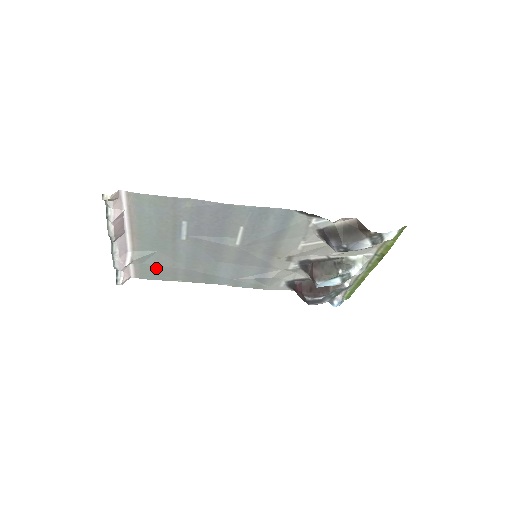
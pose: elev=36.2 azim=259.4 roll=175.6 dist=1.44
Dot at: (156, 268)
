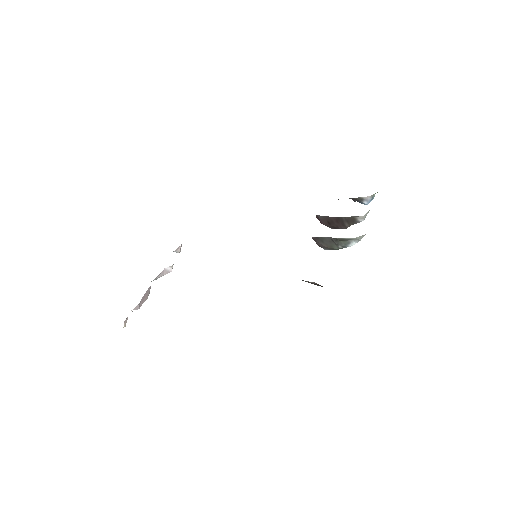
Dot at: occluded
